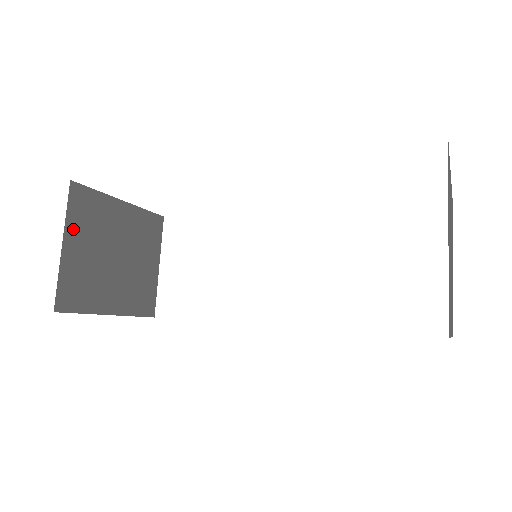
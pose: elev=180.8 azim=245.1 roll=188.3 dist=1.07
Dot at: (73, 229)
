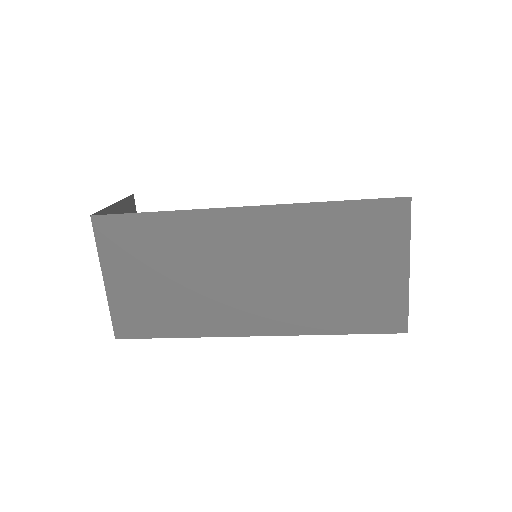
Dot at: (121, 209)
